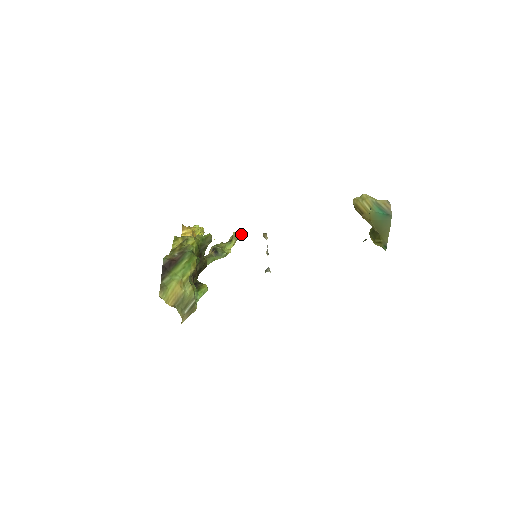
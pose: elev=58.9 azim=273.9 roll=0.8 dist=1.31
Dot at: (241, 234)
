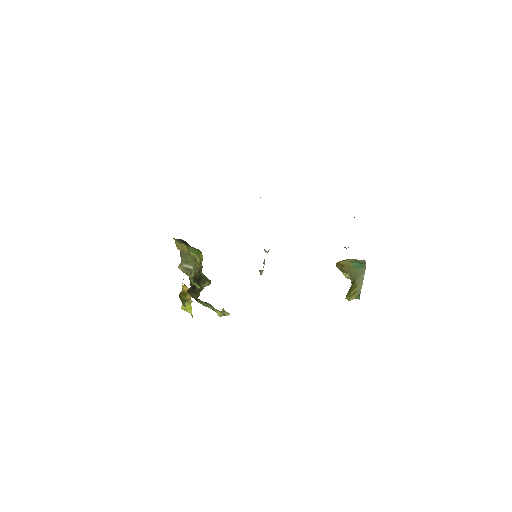
Dot at: (229, 313)
